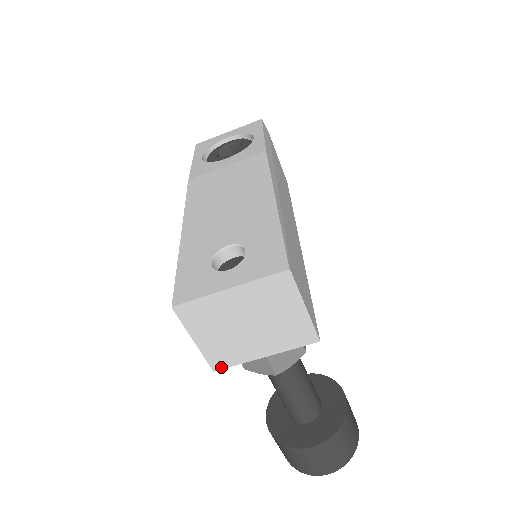
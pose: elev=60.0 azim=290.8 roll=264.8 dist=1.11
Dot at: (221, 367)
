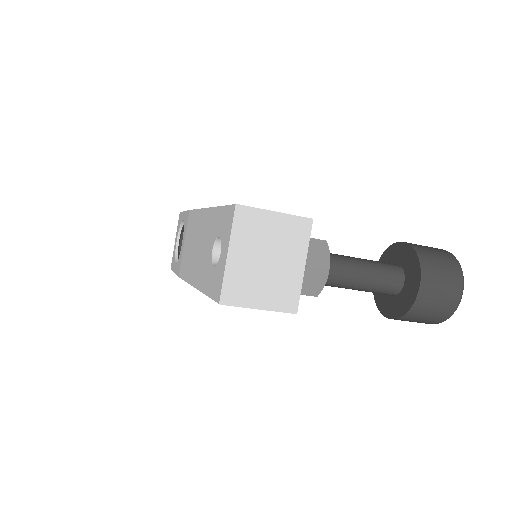
Dot at: (296, 306)
